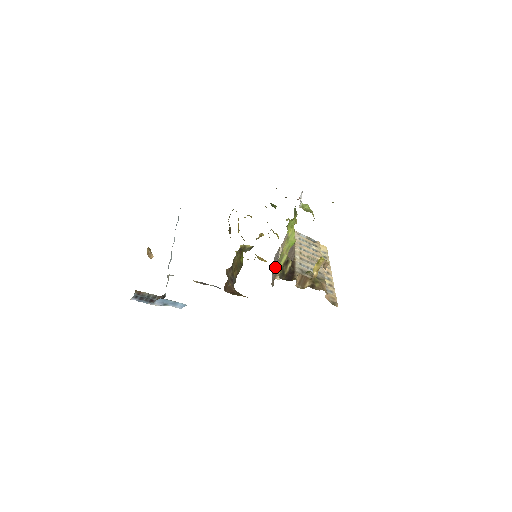
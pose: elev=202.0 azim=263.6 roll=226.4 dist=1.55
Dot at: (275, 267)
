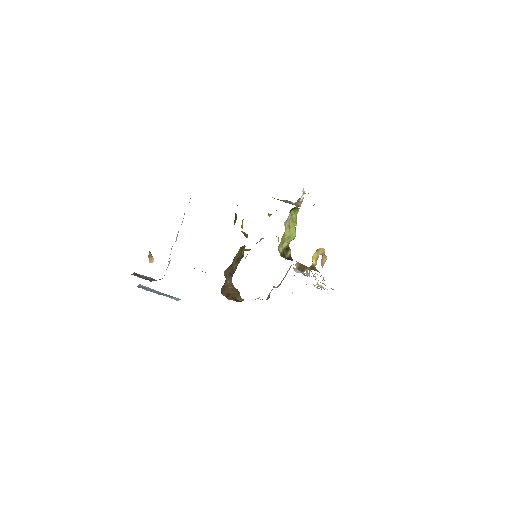
Dot at: occluded
